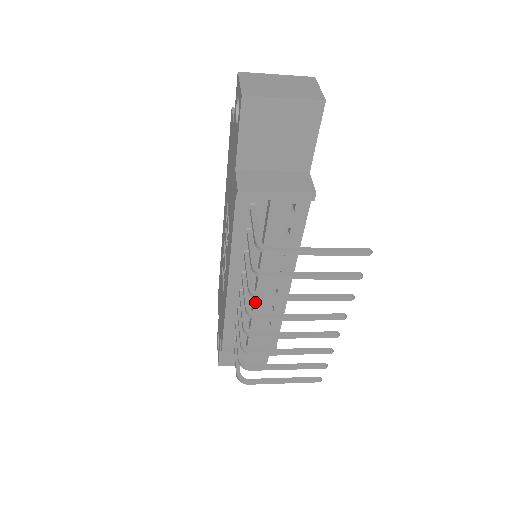
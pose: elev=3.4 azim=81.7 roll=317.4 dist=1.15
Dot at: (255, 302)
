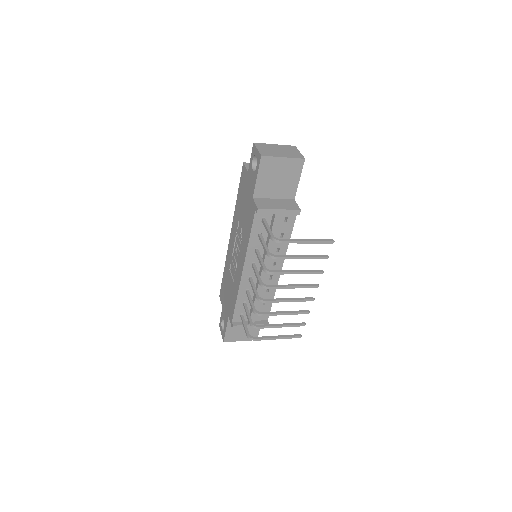
Dot at: occluded
